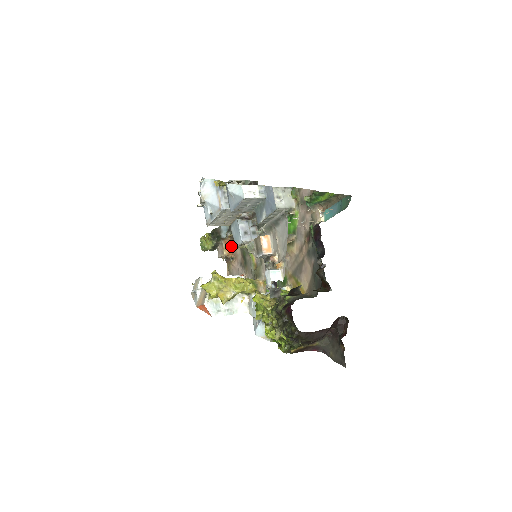
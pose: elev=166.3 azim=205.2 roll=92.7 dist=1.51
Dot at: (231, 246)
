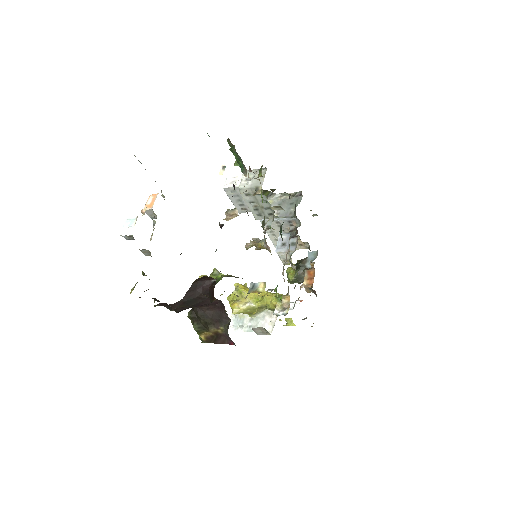
Dot at: (314, 276)
